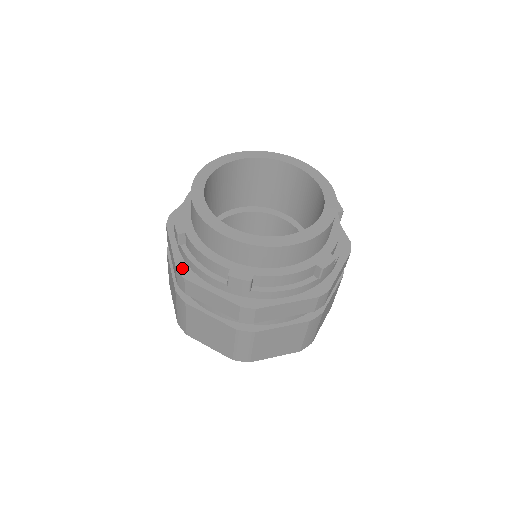
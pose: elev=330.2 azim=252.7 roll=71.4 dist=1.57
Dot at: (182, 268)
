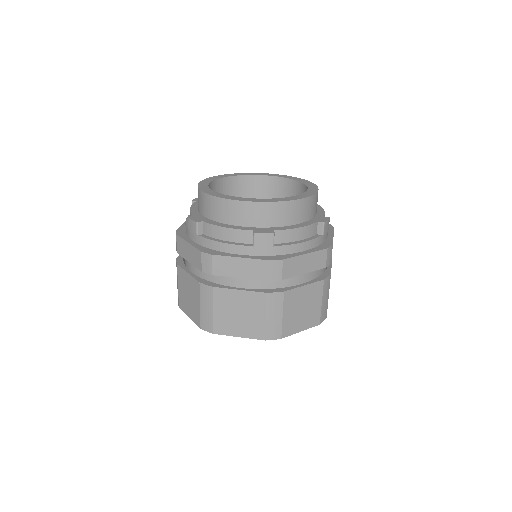
Dot at: (206, 250)
